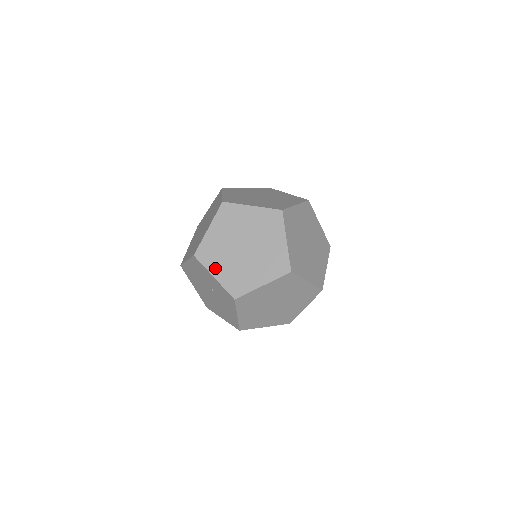
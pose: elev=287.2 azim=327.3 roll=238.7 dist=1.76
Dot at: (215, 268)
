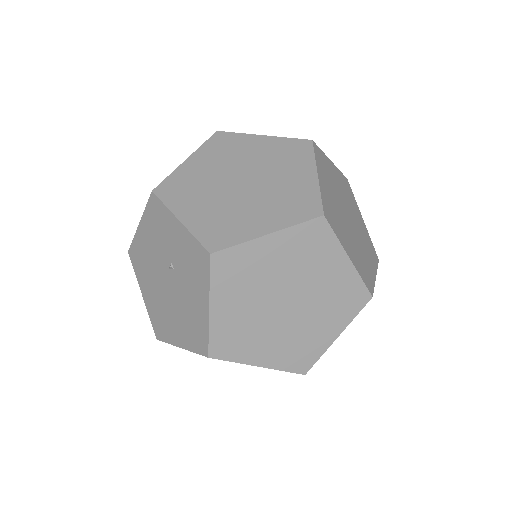
Dot at: (184, 208)
